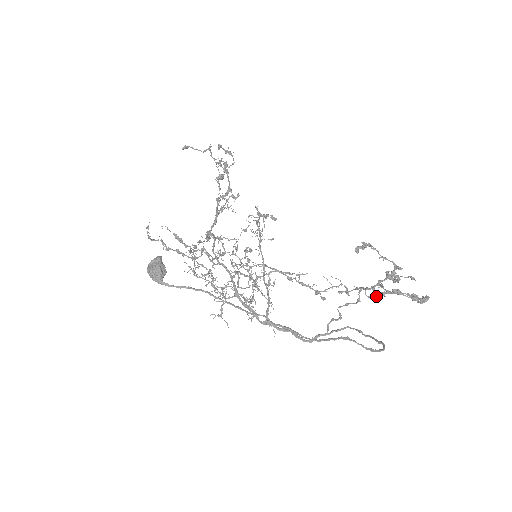
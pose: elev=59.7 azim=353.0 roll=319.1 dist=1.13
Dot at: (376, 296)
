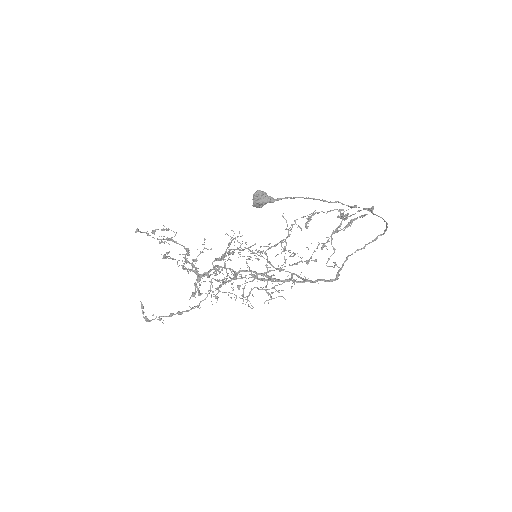
Dot at: occluded
